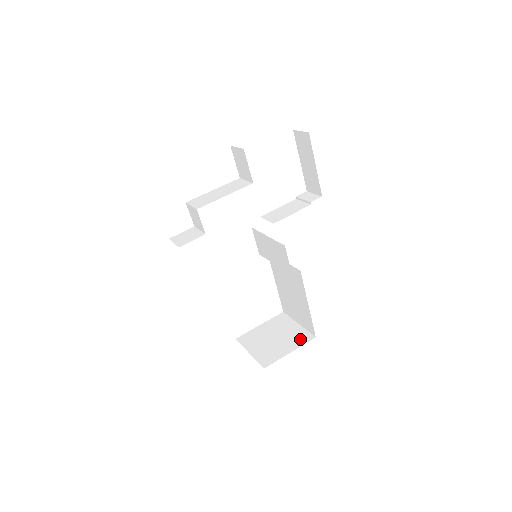
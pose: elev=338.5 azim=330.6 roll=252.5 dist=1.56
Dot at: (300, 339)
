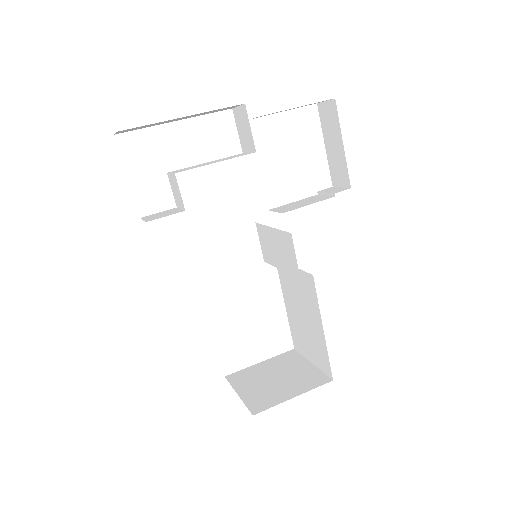
Dot at: (310, 381)
